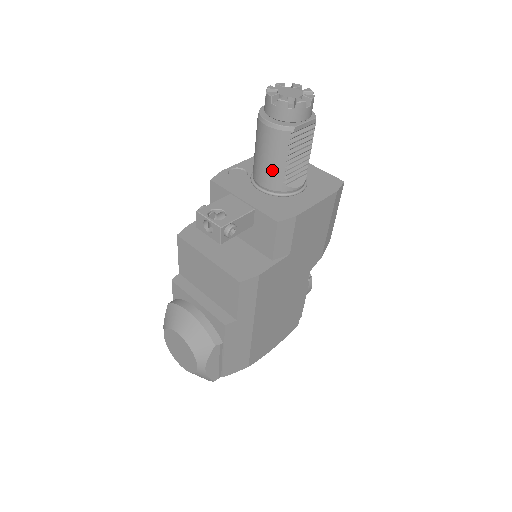
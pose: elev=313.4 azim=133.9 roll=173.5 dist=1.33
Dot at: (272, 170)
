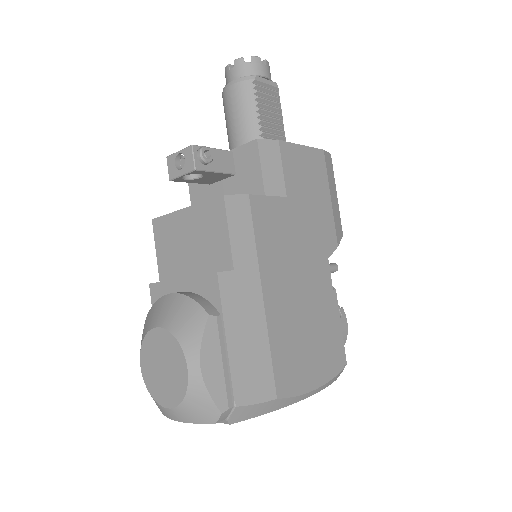
Dot at: (245, 126)
